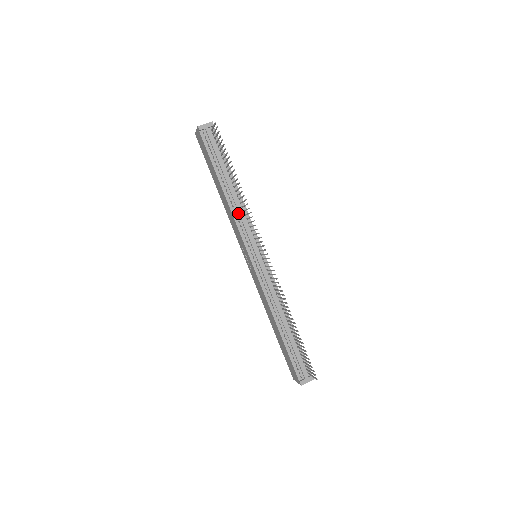
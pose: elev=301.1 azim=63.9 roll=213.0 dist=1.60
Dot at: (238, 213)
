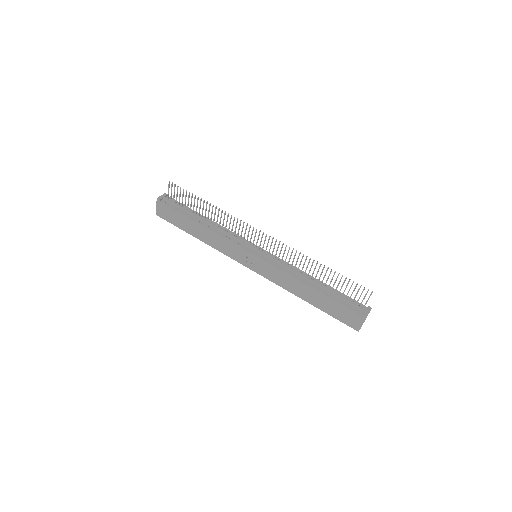
Dot at: (222, 233)
